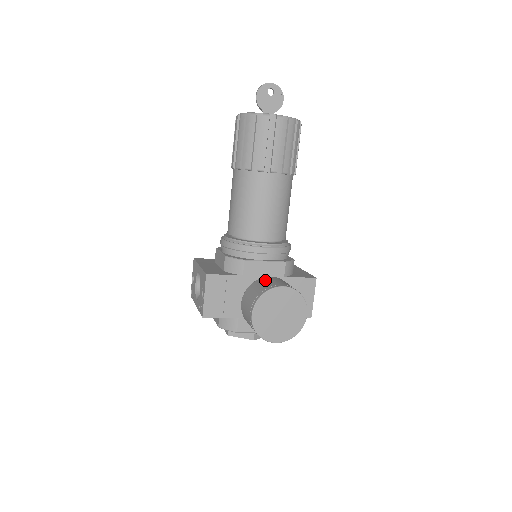
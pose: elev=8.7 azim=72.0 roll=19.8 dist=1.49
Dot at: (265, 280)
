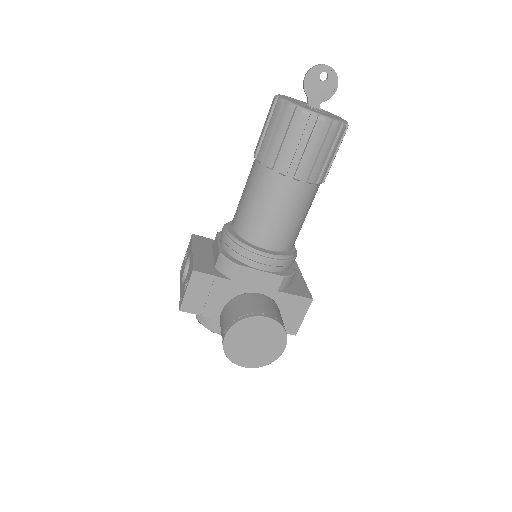
Dot at: (252, 299)
